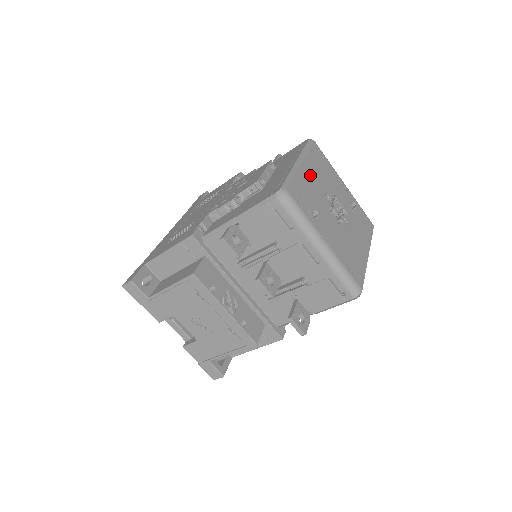
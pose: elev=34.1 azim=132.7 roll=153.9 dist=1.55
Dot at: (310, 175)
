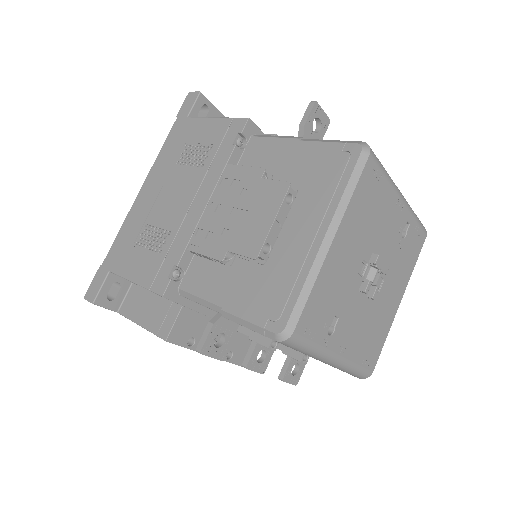
Dot at: (342, 252)
